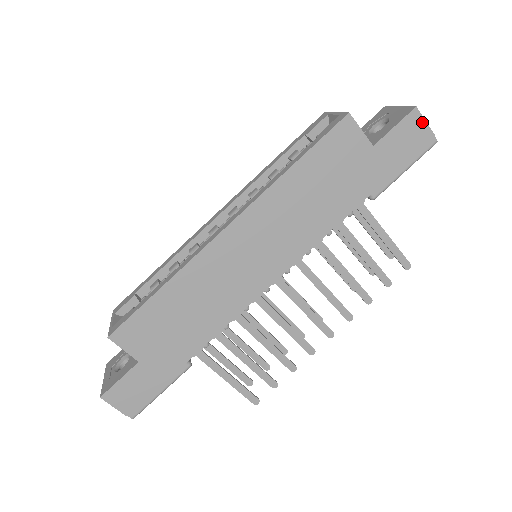
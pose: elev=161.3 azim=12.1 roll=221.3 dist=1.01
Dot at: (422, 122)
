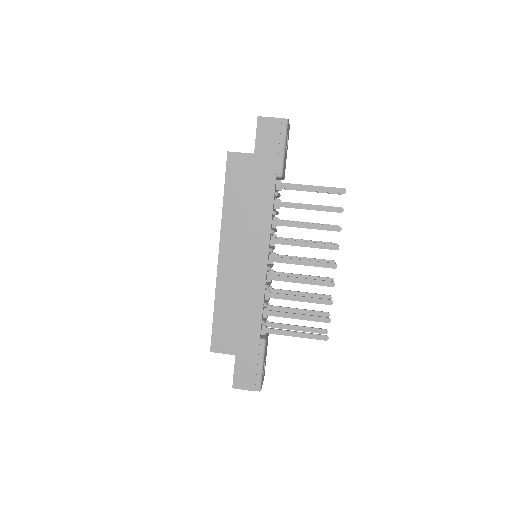
Dot at: (268, 119)
